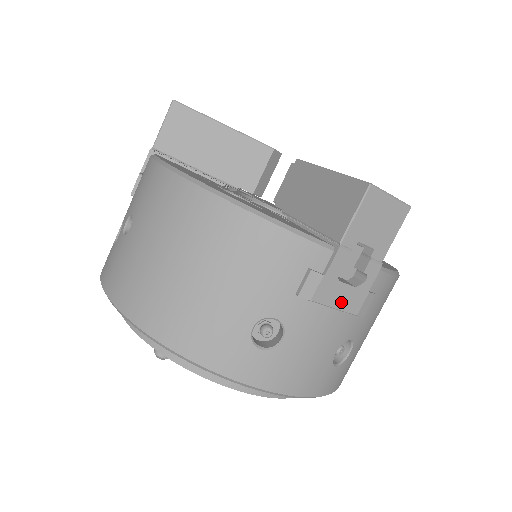
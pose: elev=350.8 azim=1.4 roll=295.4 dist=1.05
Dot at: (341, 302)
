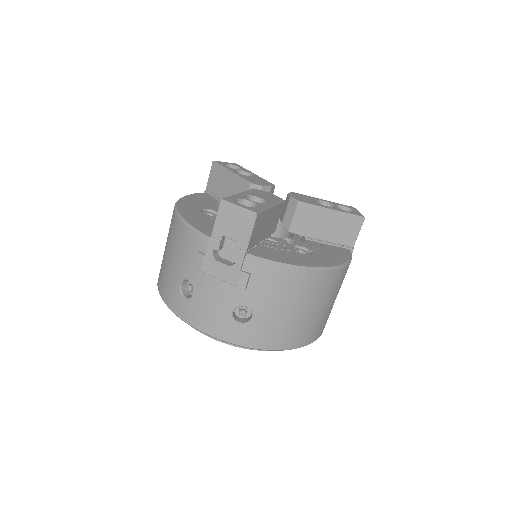
Dot at: (222, 275)
